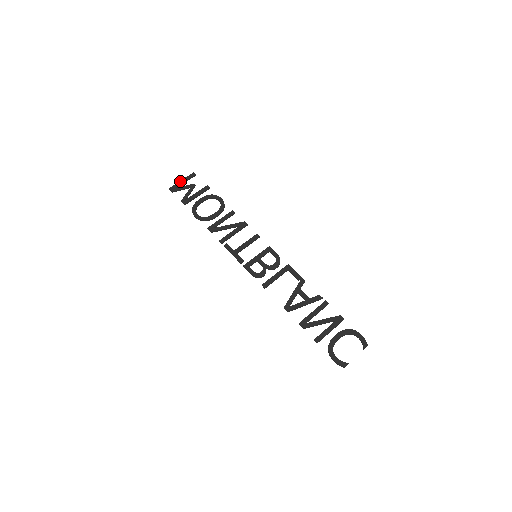
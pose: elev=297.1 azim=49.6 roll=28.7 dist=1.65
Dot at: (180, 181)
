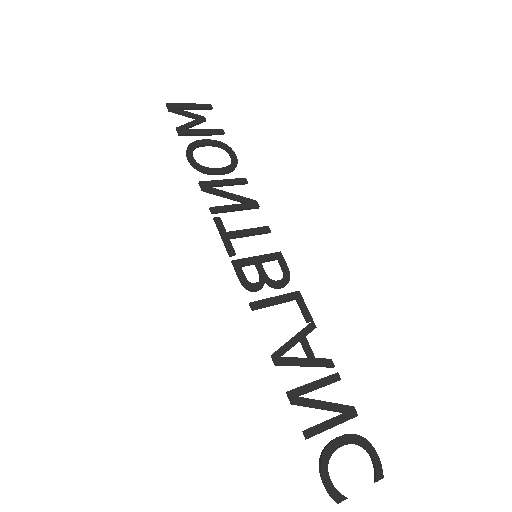
Dot at: (187, 103)
